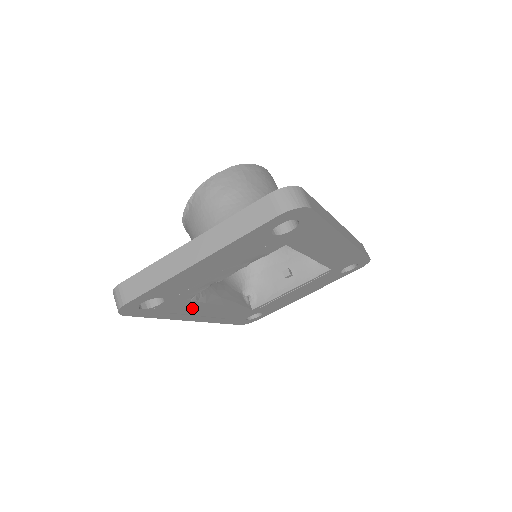
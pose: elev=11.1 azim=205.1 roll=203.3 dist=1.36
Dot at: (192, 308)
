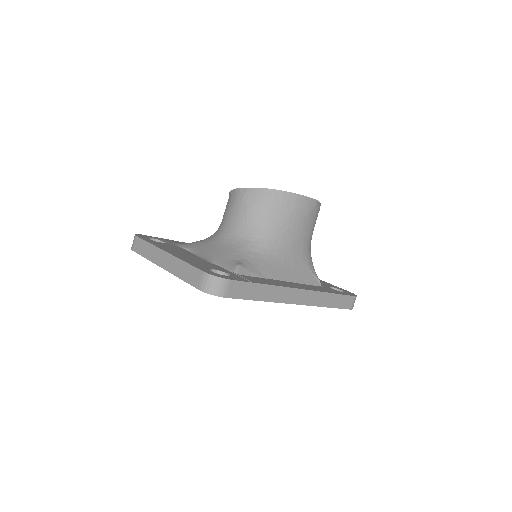
Dot at: occluded
